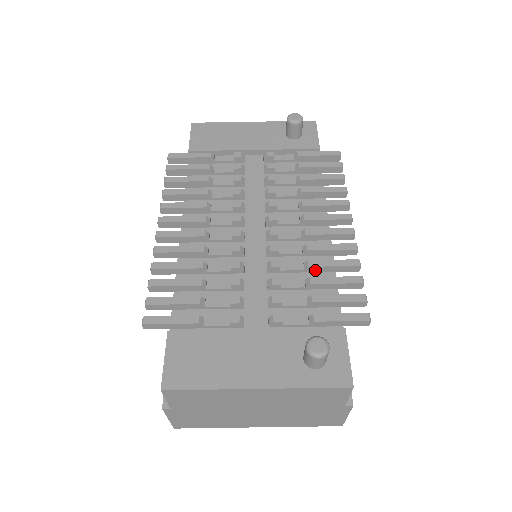
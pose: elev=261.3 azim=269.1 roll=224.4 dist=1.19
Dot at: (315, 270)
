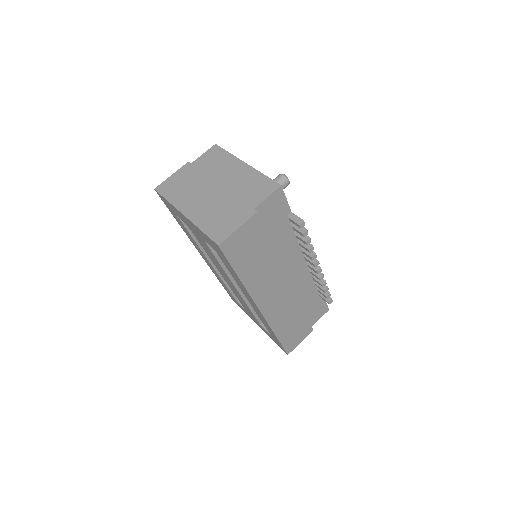
Dot at: occluded
